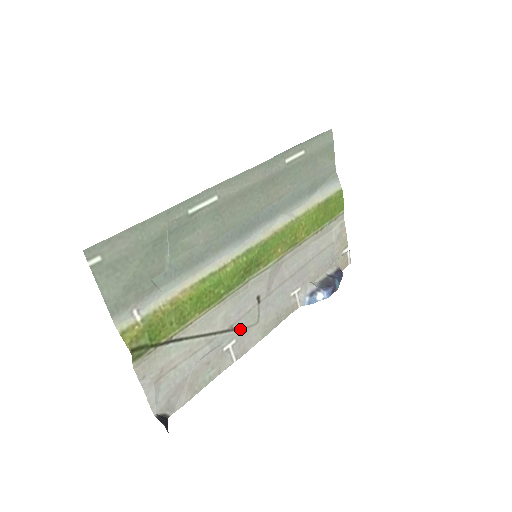
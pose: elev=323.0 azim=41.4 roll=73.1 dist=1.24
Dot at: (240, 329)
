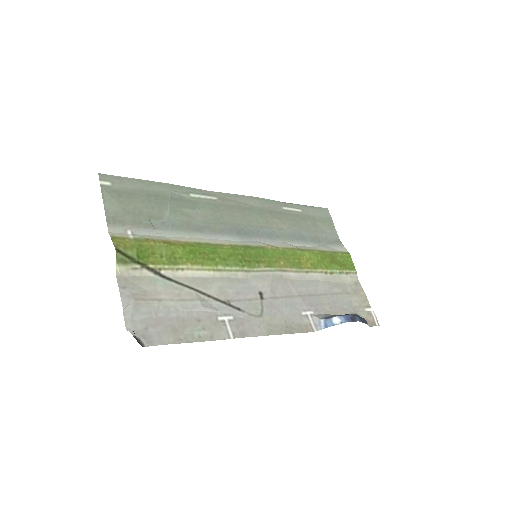
Dot at: (239, 310)
